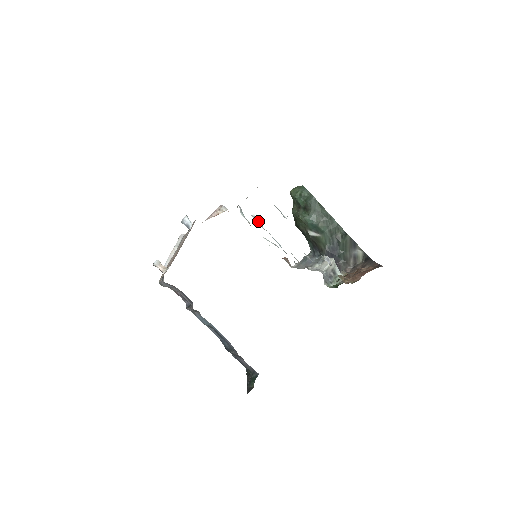
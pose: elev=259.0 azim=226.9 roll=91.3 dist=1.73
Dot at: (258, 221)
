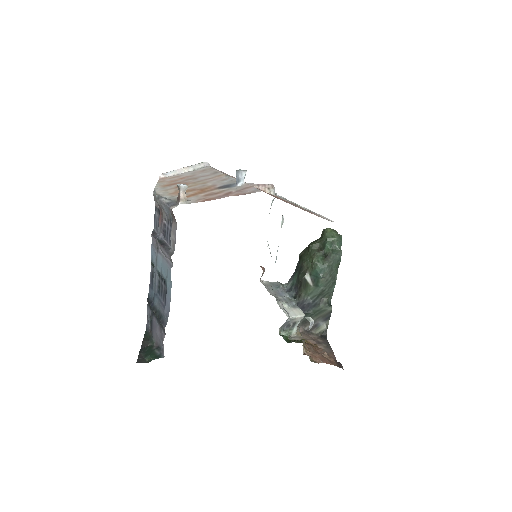
Dot at: occluded
